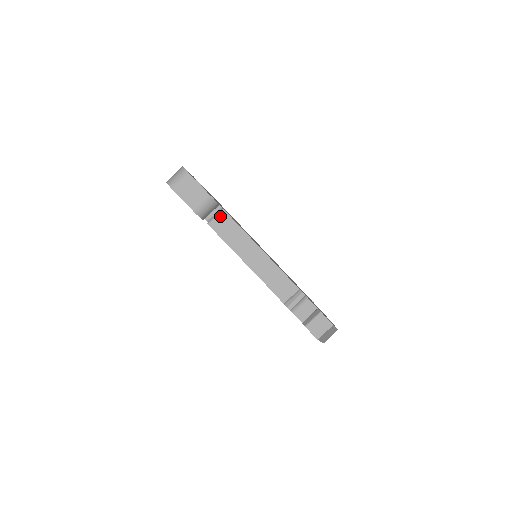
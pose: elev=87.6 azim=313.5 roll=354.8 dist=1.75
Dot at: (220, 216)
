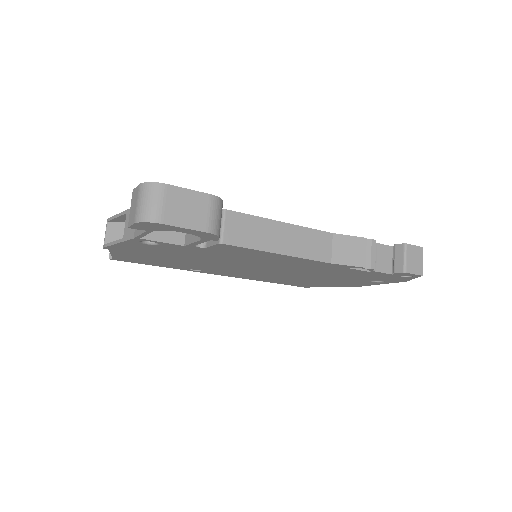
Dot at: (227, 221)
